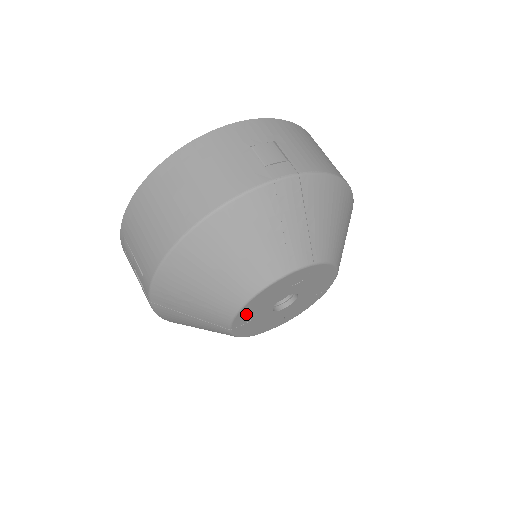
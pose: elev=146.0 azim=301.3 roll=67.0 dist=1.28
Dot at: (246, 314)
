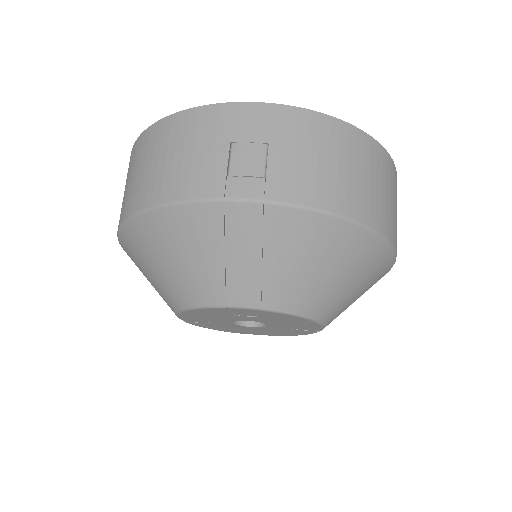
Dot at: (193, 317)
